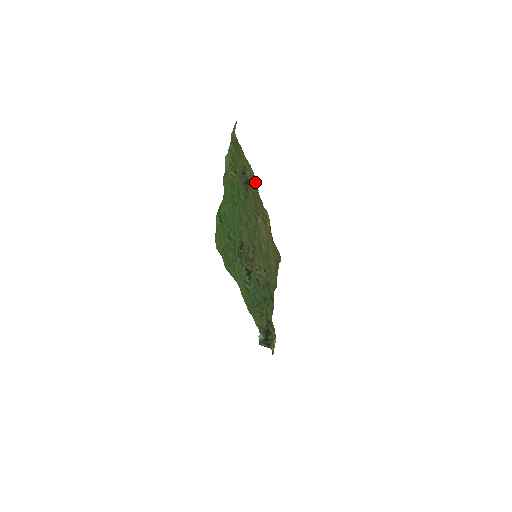
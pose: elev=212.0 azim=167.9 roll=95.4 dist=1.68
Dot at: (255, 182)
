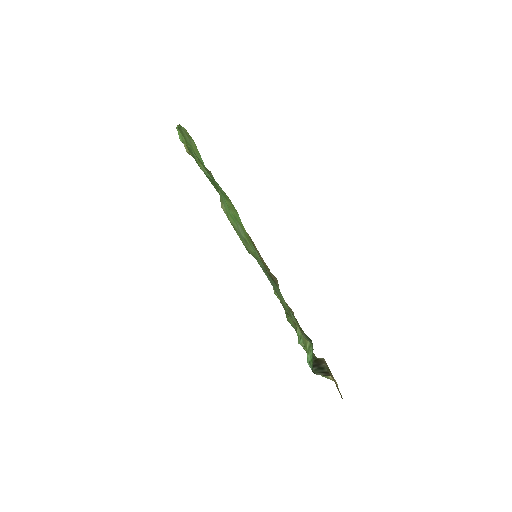
Dot at: occluded
